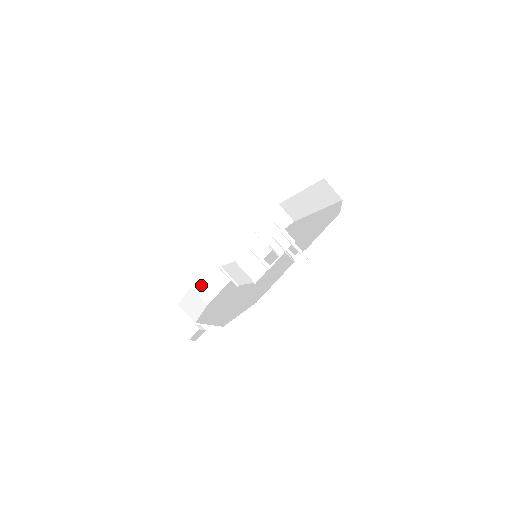
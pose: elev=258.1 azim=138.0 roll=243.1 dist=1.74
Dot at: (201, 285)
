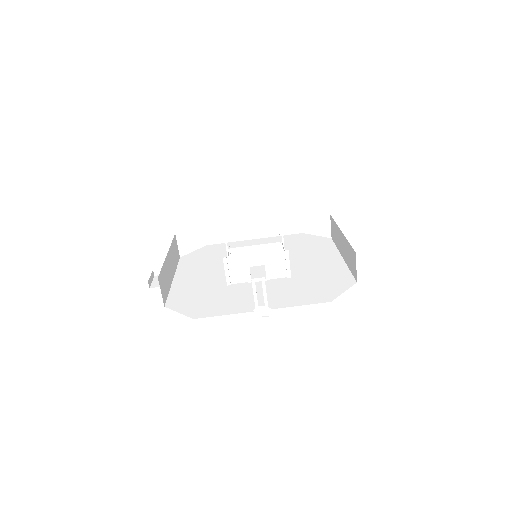
Dot at: (213, 226)
